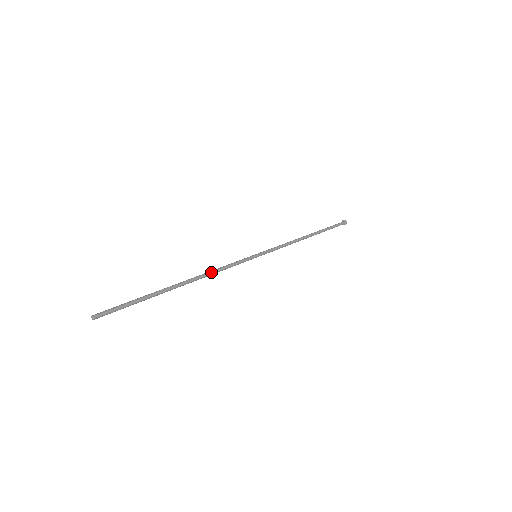
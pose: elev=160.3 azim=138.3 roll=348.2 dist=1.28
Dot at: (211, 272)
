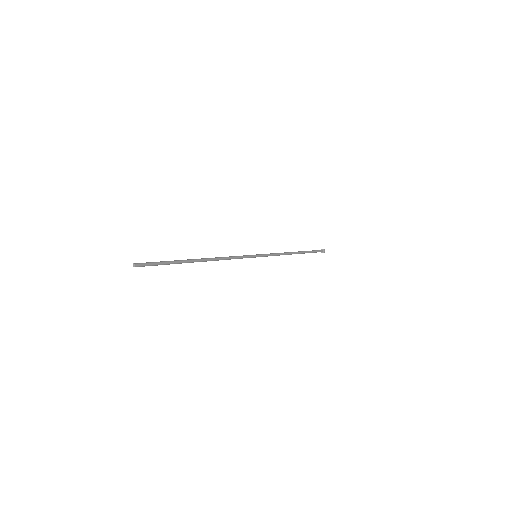
Dot at: (222, 257)
